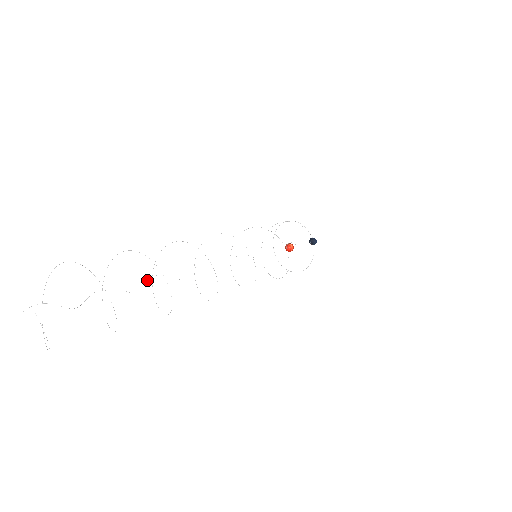
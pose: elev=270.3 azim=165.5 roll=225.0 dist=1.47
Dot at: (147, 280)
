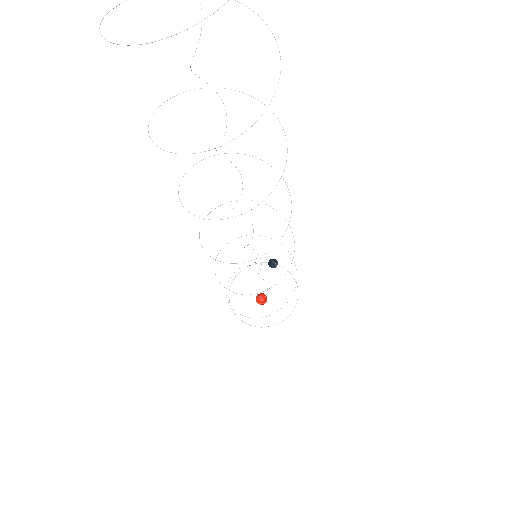
Dot at: occluded
